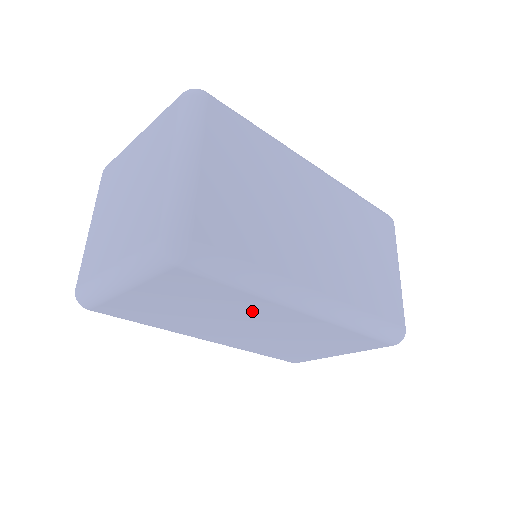
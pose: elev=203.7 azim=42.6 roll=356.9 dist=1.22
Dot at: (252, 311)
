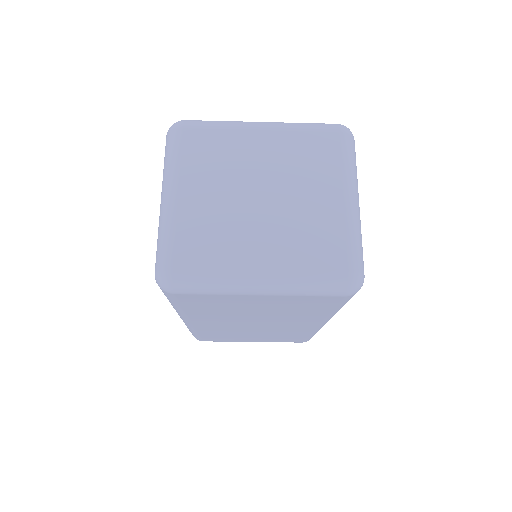
Dot at: (295, 319)
